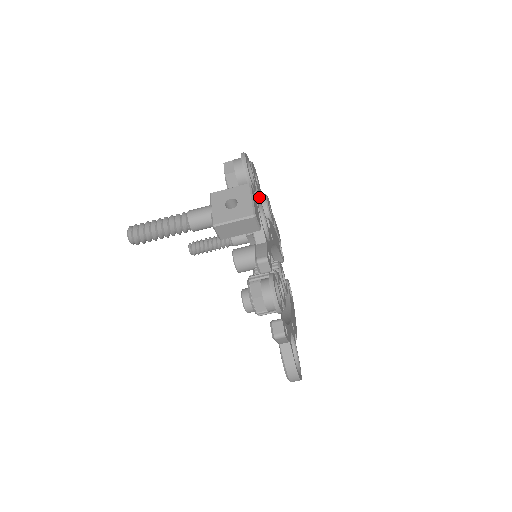
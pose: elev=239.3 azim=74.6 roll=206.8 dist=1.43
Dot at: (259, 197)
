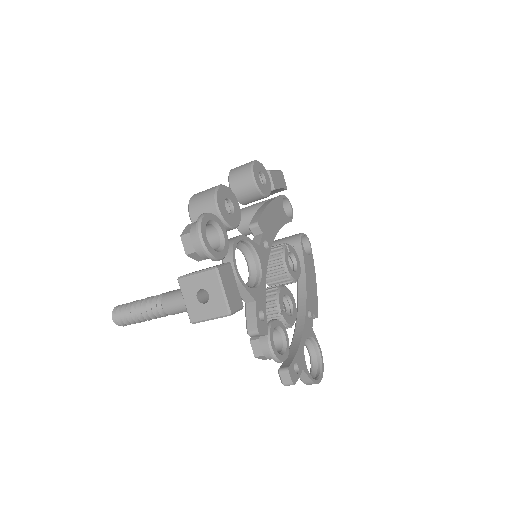
Dot at: (238, 225)
